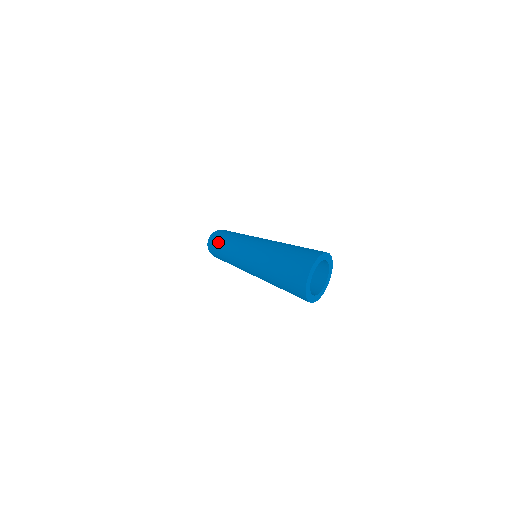
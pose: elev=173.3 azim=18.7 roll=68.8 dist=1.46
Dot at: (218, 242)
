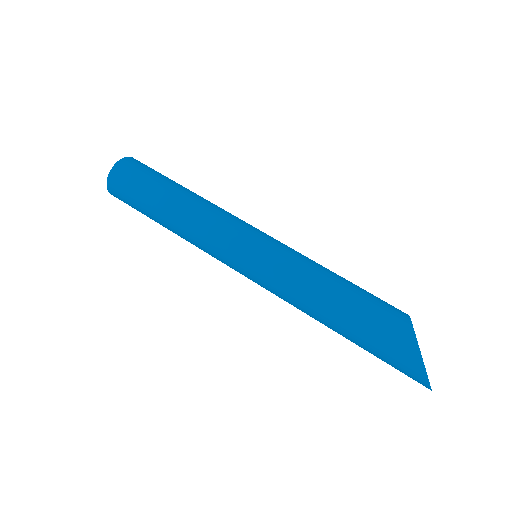
Dot at: occluded
